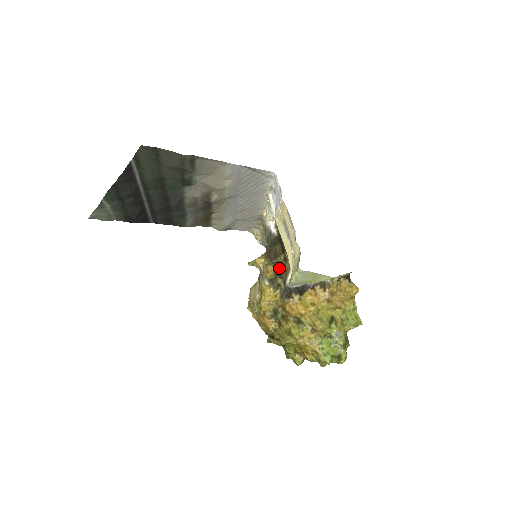
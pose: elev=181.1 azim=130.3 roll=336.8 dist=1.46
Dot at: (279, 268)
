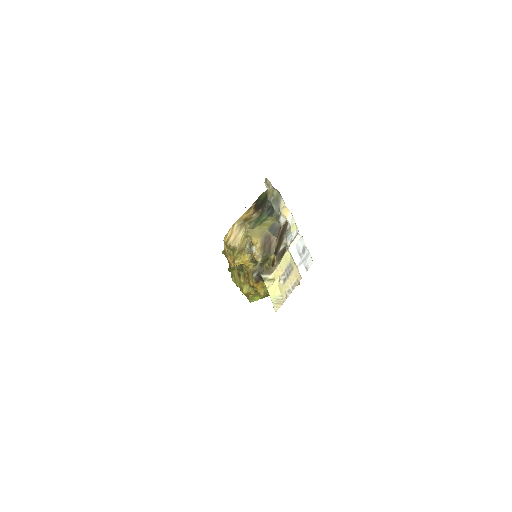
Dot at: (265, 262)
